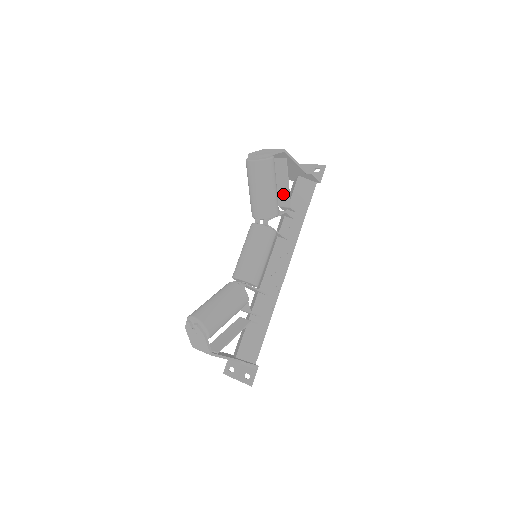
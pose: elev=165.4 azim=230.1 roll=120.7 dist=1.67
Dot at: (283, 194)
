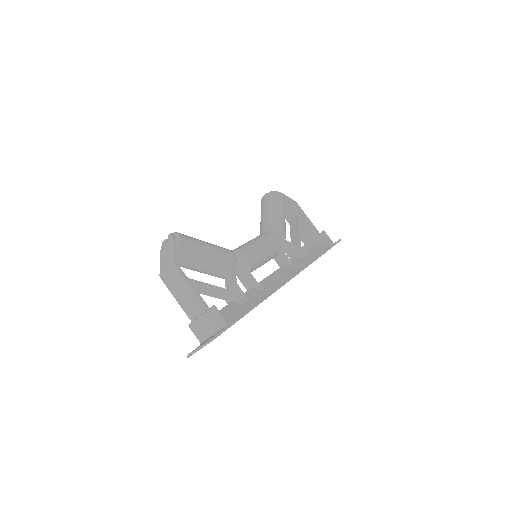
Dot at: (295, 241)
